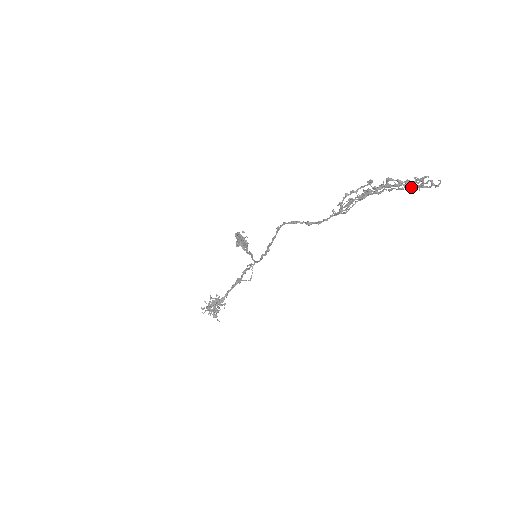
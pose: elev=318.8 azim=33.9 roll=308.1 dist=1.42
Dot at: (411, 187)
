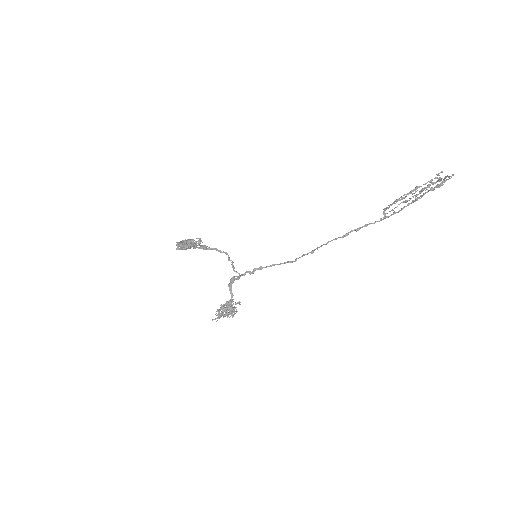
Dot at: (434, 182)
